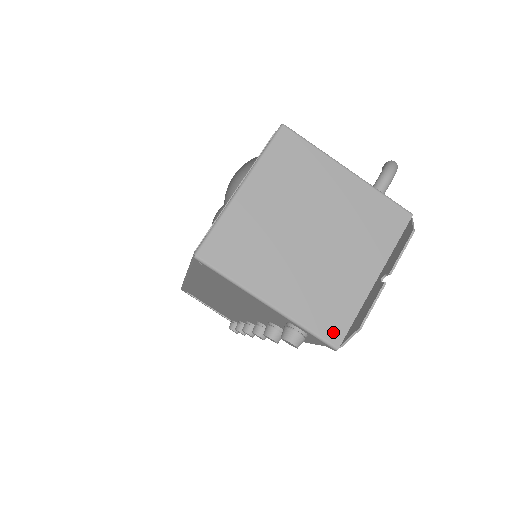
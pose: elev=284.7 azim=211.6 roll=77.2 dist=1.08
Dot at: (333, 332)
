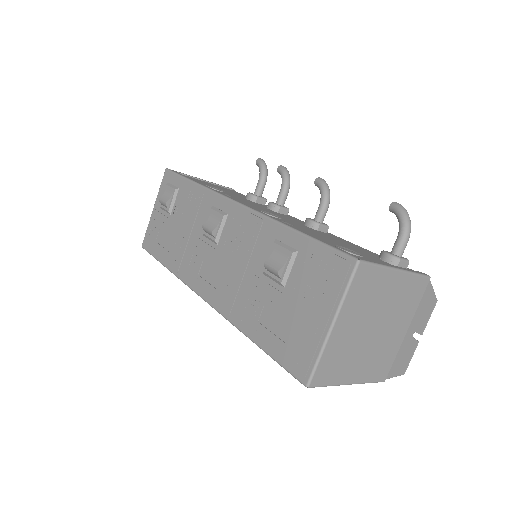
Dot at: (383, 375)
